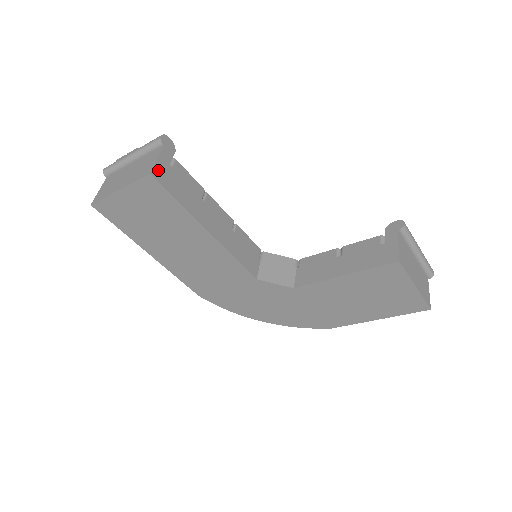
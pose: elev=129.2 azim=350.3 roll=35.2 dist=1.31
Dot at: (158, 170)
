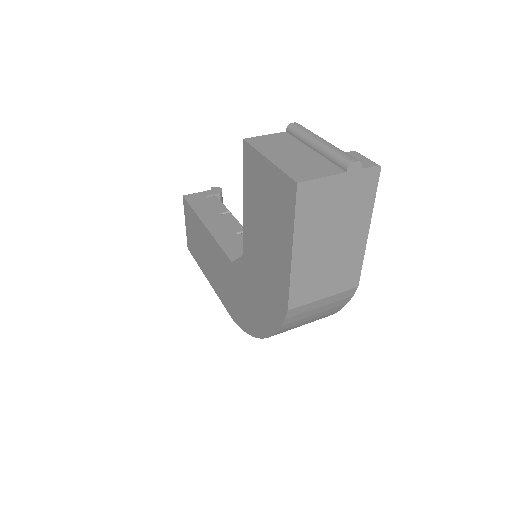
Dot at: (192, 196)
